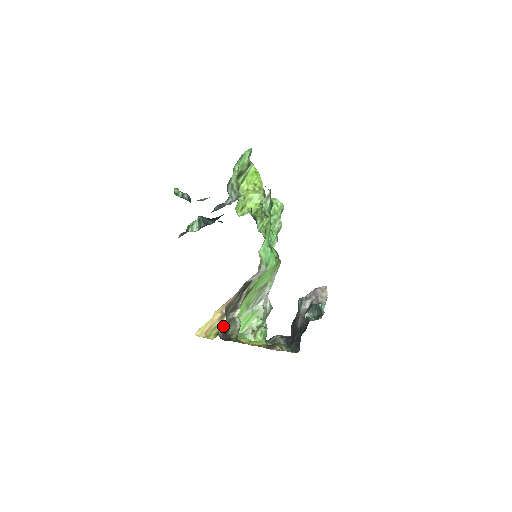
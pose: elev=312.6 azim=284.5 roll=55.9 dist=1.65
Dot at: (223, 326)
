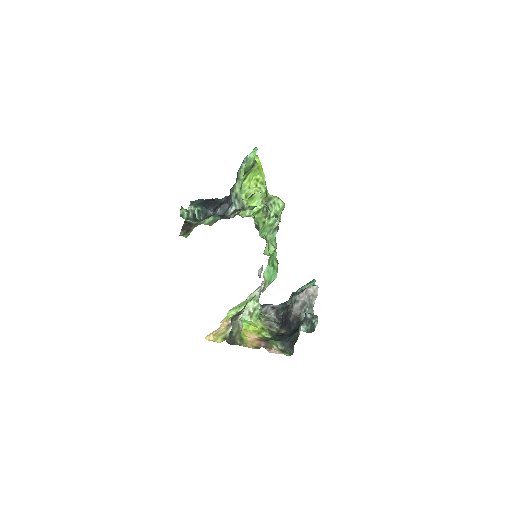
Dot at: (229, 331)
